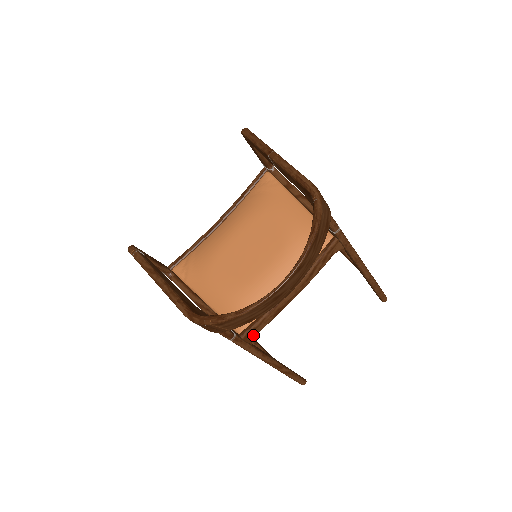
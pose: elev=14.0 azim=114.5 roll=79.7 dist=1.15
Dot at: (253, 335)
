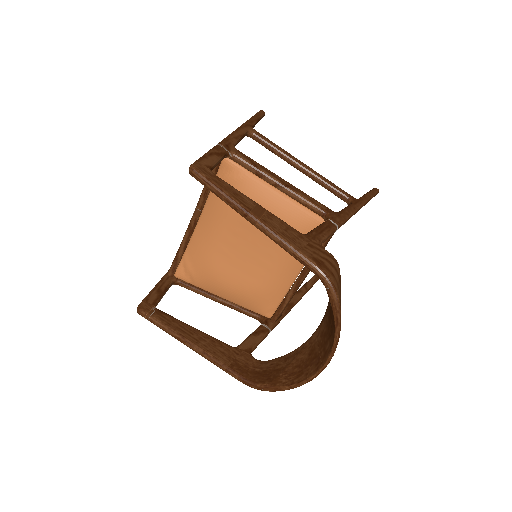
Dot at: (281, 314)
